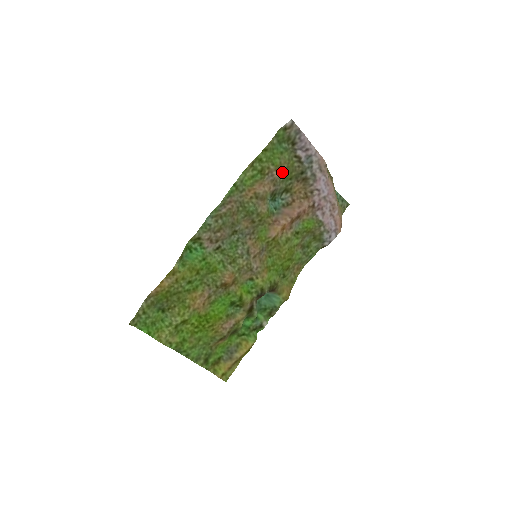
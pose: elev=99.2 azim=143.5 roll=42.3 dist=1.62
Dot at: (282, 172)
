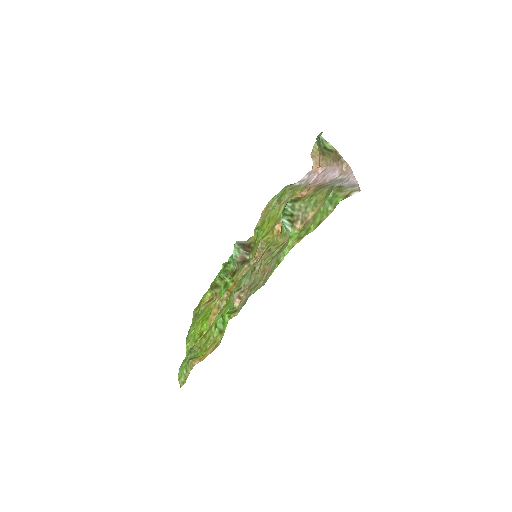
Dot at: (314, 209)
